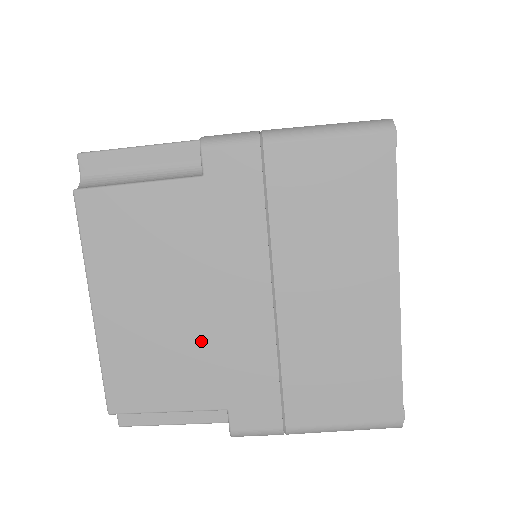
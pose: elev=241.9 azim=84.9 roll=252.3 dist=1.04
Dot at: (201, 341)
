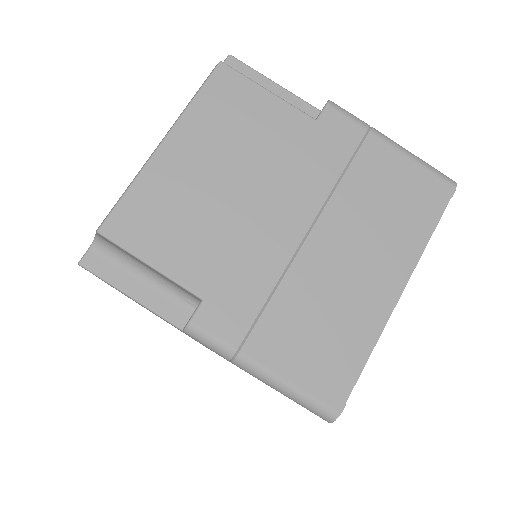
Dot at: (227, 227)
